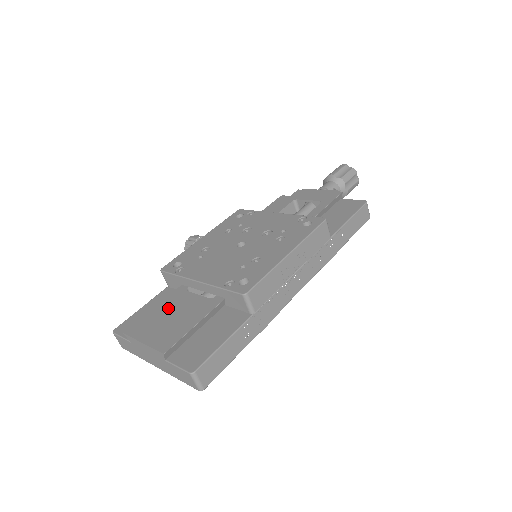
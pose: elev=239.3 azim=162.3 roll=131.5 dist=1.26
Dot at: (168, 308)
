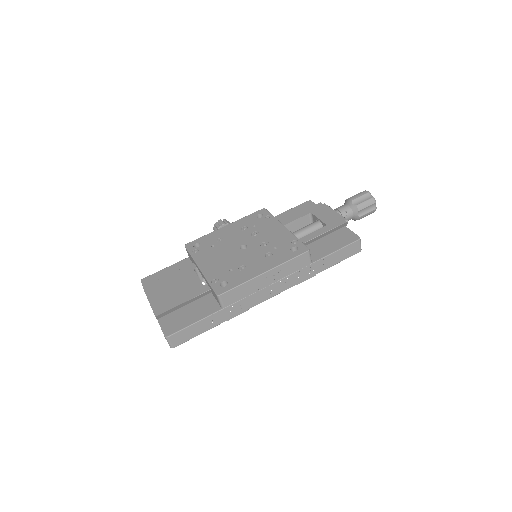
Dot at: (176, 280)
